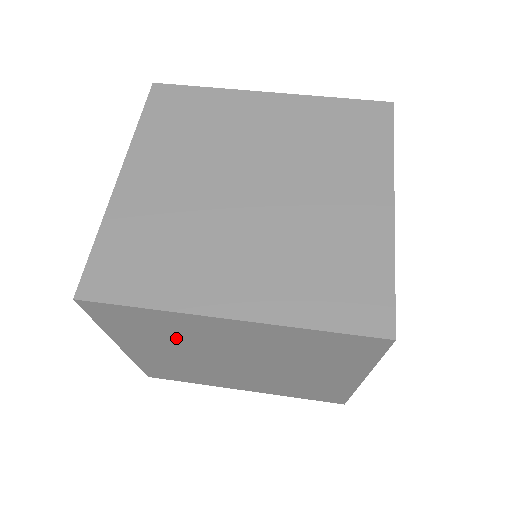
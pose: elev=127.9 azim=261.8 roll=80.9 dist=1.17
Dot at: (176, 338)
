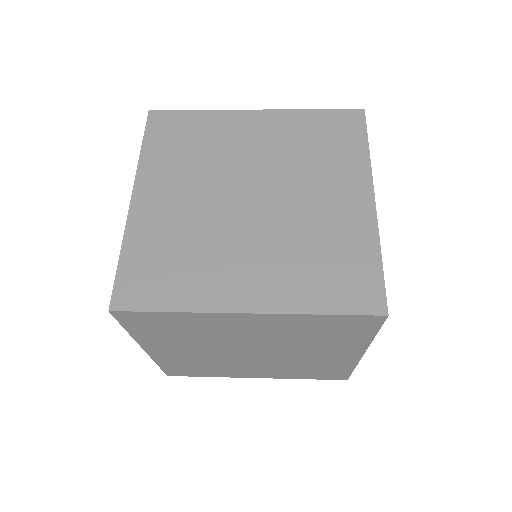
Dot at: (204, 155)
